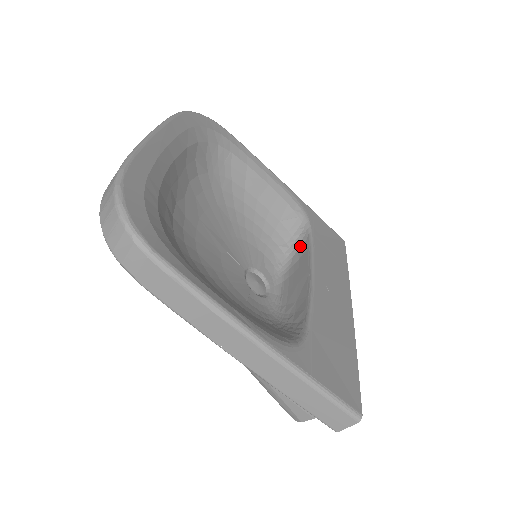
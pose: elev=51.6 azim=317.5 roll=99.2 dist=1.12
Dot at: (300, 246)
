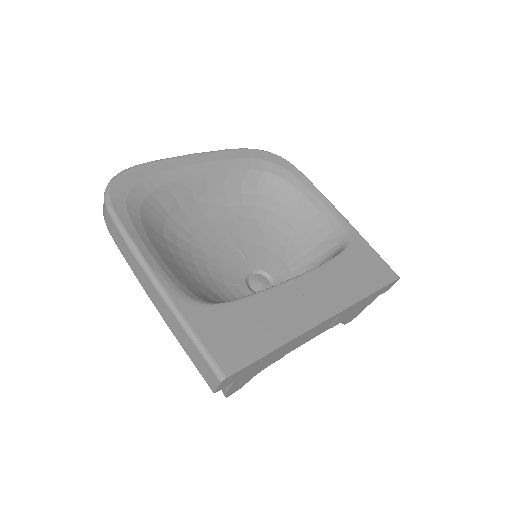
Dot at: occluded
